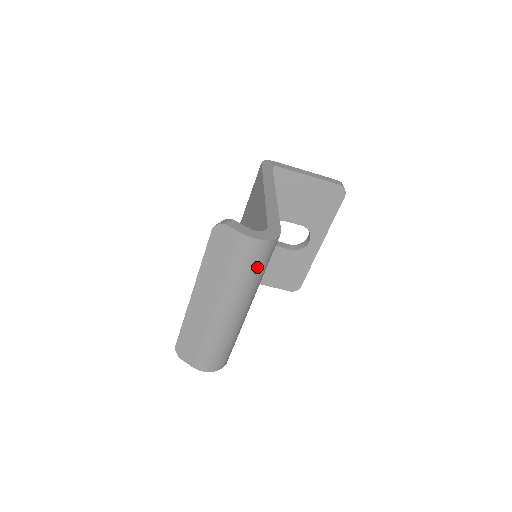
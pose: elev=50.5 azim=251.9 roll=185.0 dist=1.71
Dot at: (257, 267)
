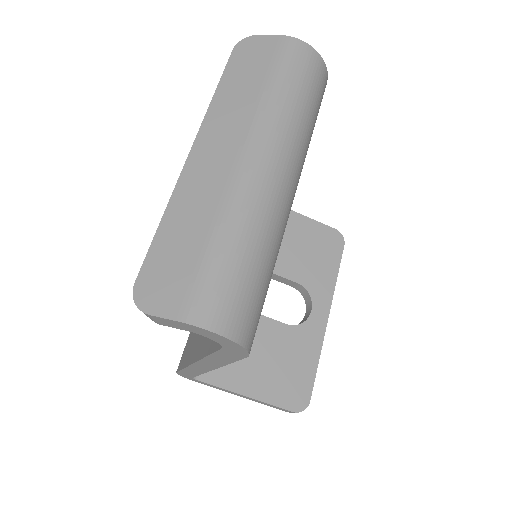
Dot at: (308, 94)
